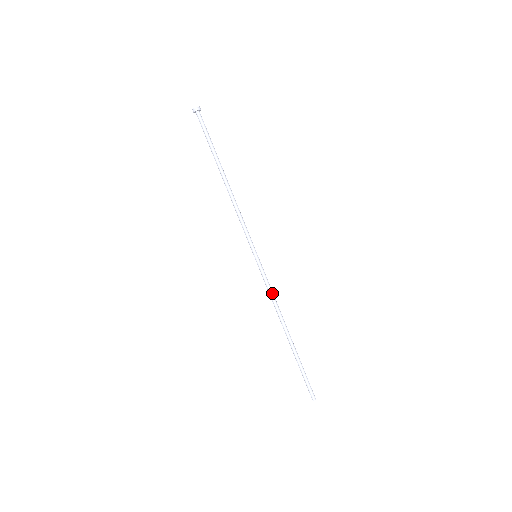
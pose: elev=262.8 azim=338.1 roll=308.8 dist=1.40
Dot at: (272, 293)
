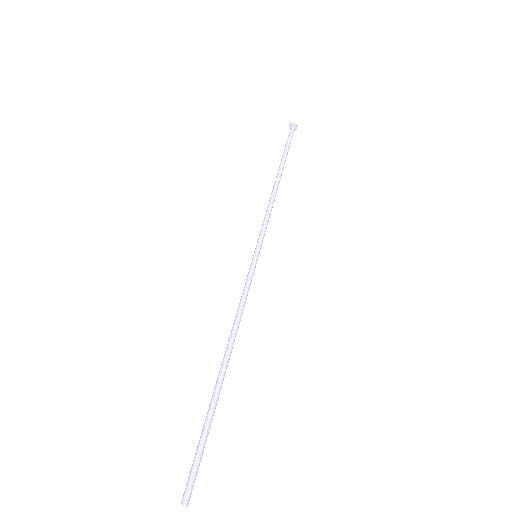
Dot at: occluded
